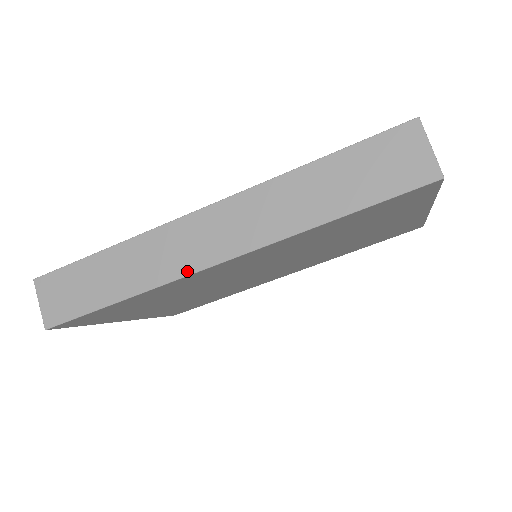
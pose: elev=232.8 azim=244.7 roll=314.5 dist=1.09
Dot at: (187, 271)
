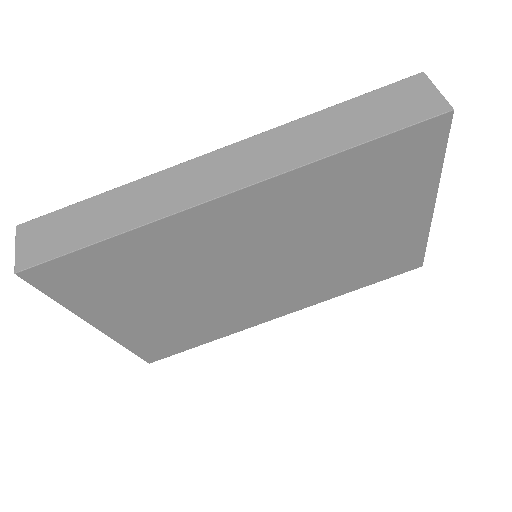
Dot at: (193, 203)
